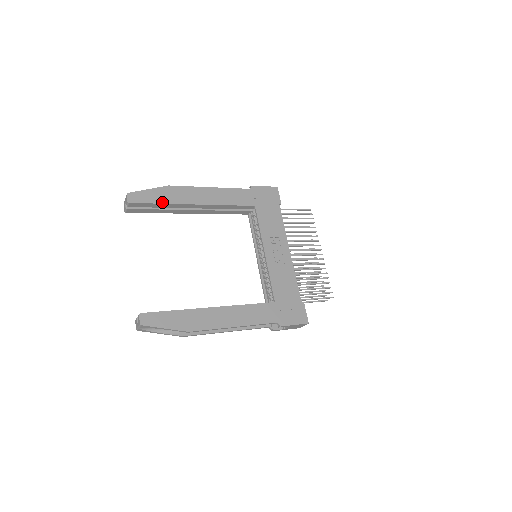
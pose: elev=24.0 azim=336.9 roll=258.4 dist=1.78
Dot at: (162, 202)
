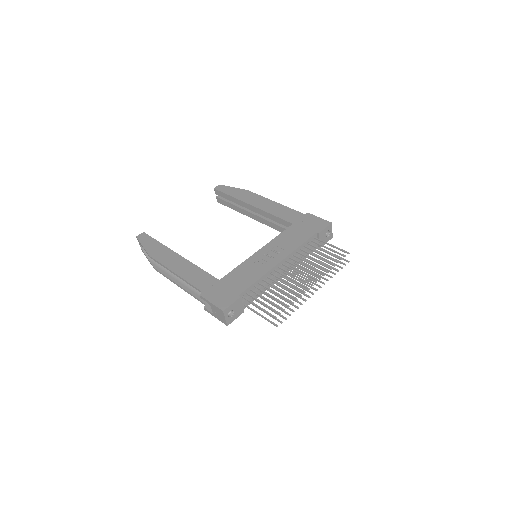
Dot at: (232, 195)
